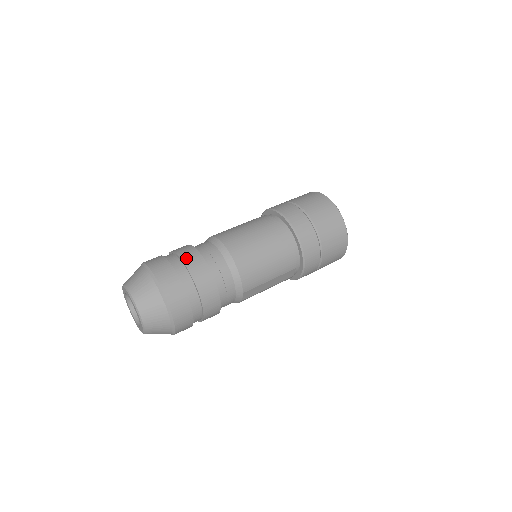
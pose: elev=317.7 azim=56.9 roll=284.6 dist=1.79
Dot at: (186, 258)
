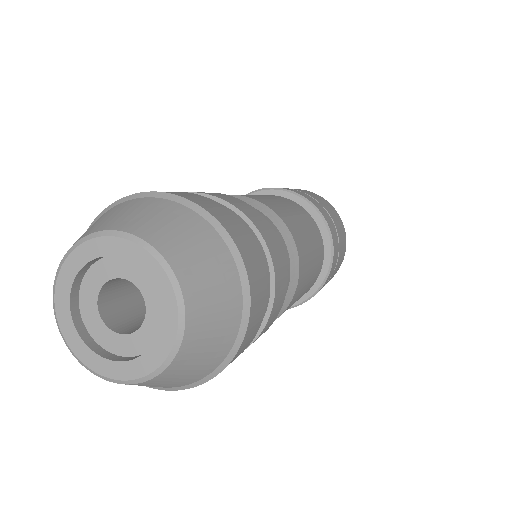
Dot at: occluded
